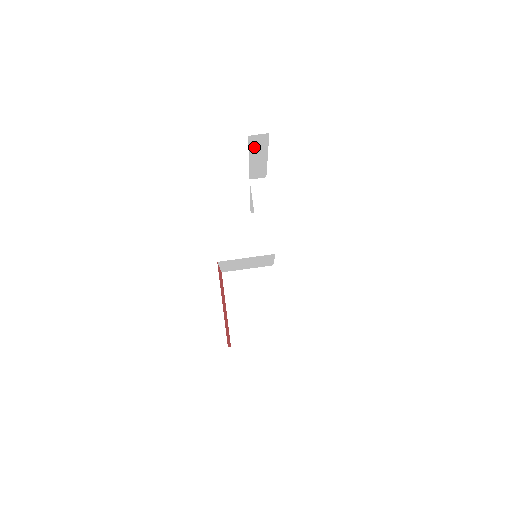
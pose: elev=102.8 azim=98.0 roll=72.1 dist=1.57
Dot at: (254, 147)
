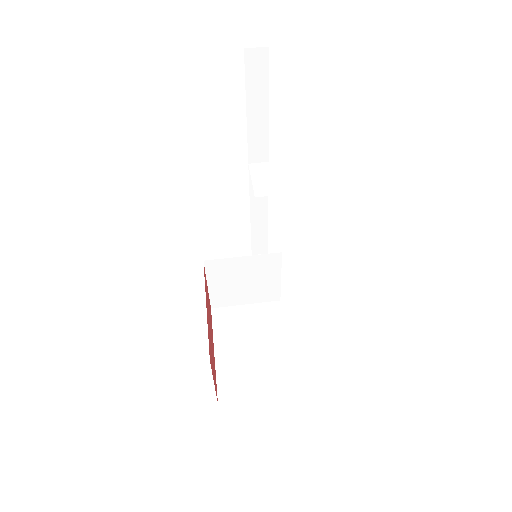
Dot at: (252, 80)
